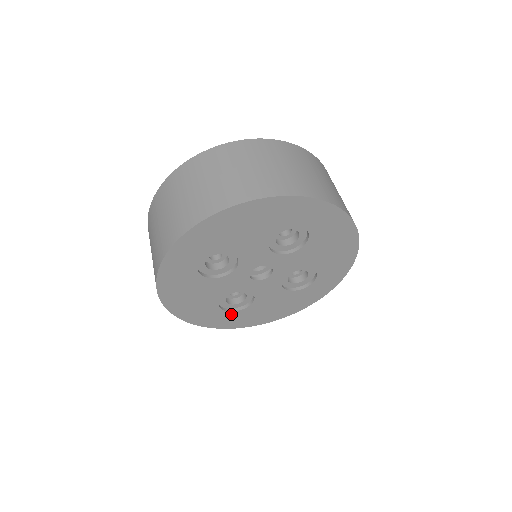
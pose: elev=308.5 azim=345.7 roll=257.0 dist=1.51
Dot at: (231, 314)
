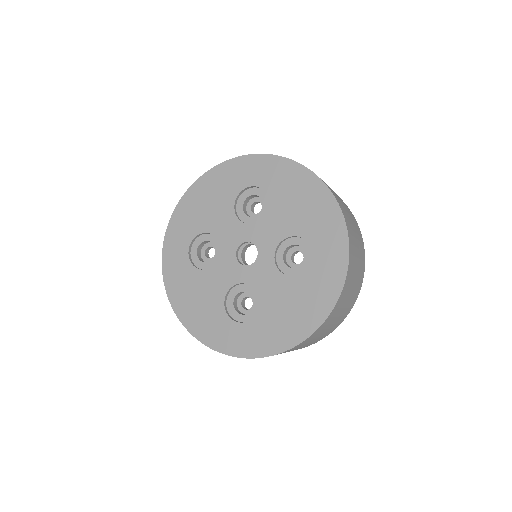
Dot at: (245, 328)
